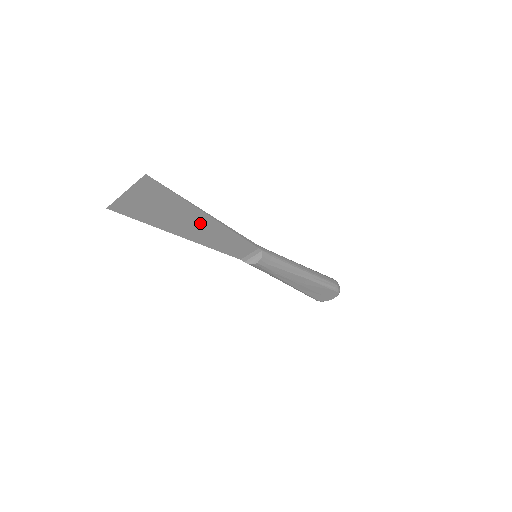
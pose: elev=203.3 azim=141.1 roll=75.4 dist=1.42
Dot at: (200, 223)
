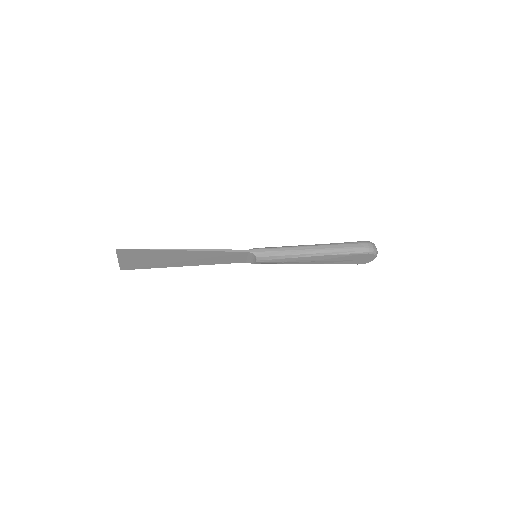
Dot at: (184, 256)
